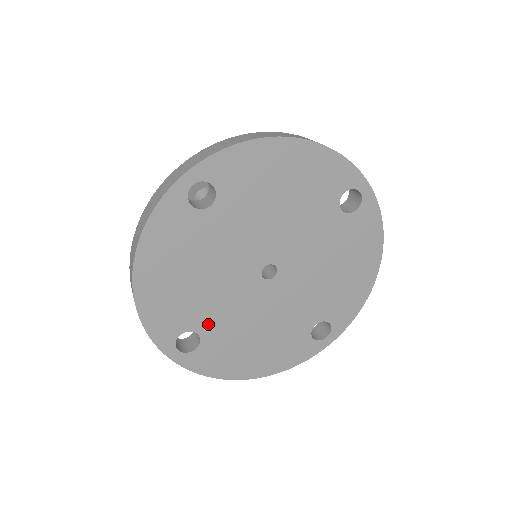
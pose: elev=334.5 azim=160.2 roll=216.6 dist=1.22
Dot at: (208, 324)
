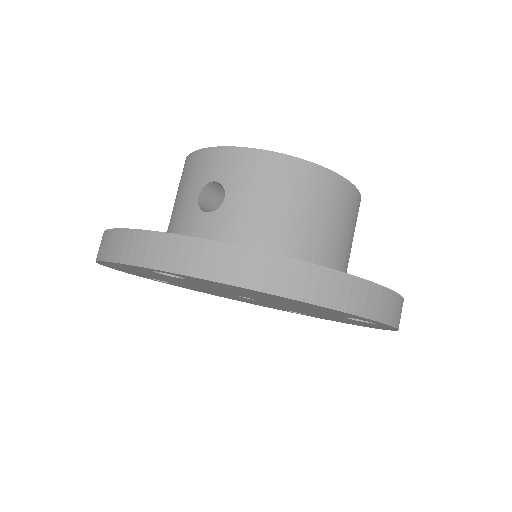
Dot at: (179, 284)
